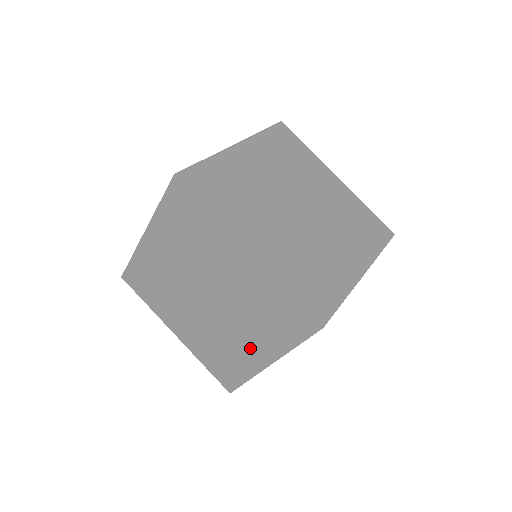
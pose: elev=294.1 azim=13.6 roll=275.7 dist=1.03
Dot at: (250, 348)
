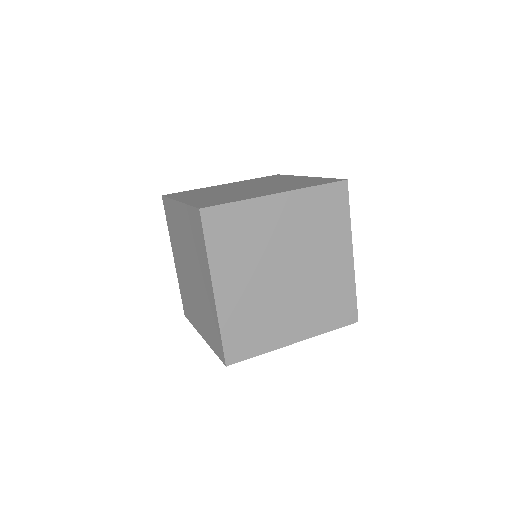
Dot at: (207, 288)
